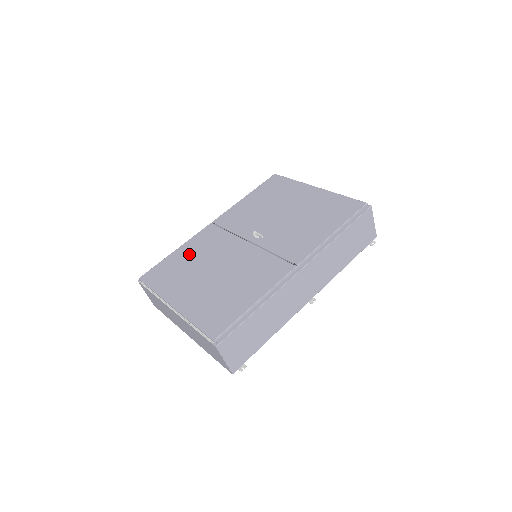
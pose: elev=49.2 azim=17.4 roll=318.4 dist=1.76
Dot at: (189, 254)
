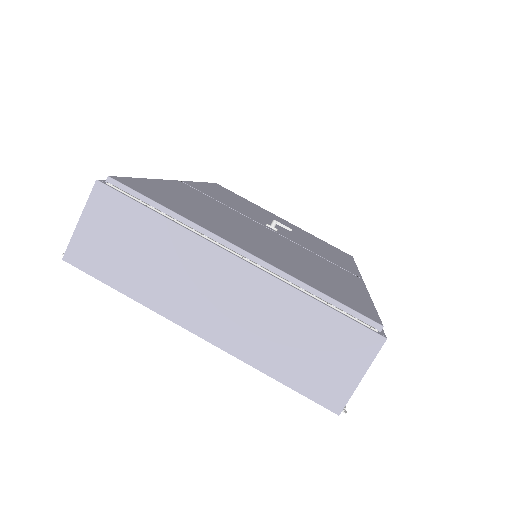
Dot at: (187, 196)
